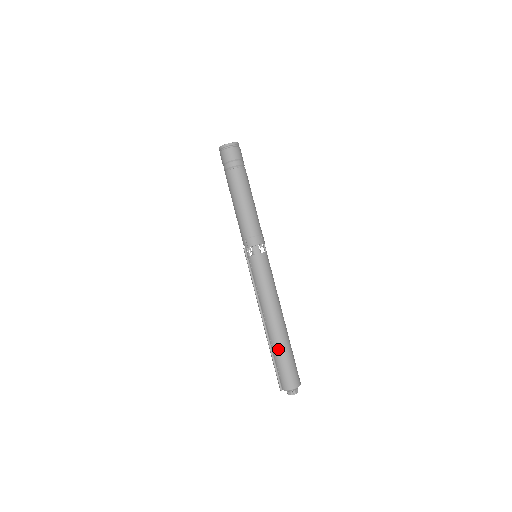
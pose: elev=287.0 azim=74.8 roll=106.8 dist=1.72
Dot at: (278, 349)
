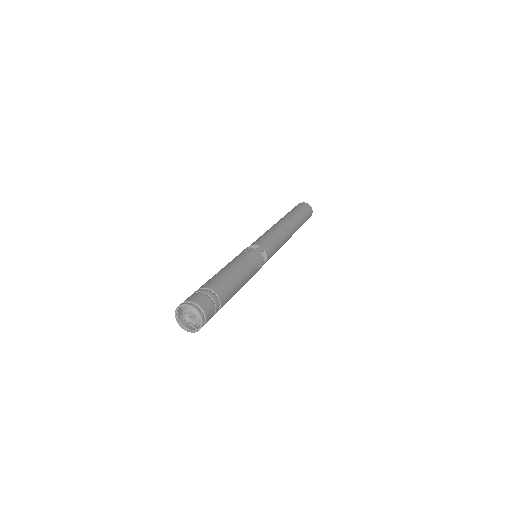
Dot at: occluded
